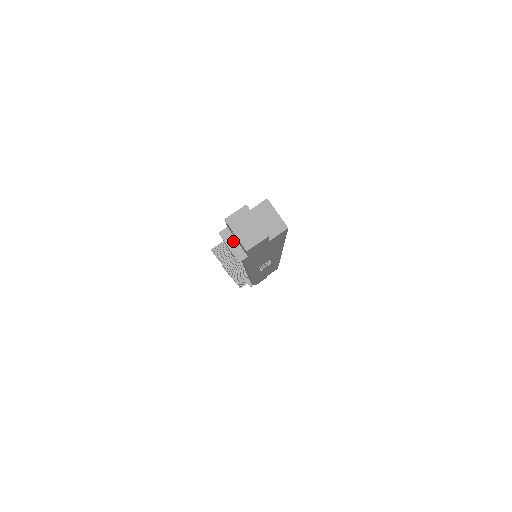
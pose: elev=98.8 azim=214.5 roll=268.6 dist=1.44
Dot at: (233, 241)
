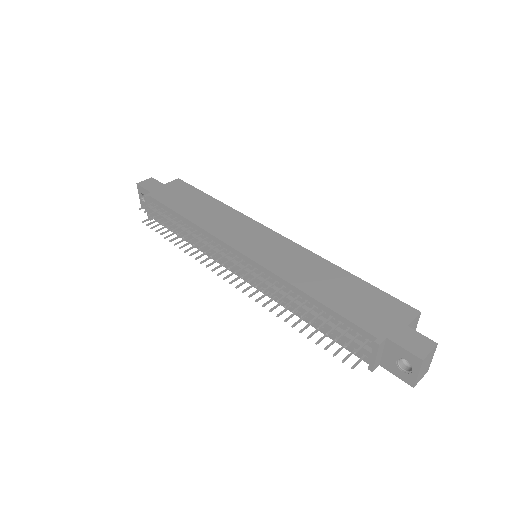
Dot at: (381, 352)
